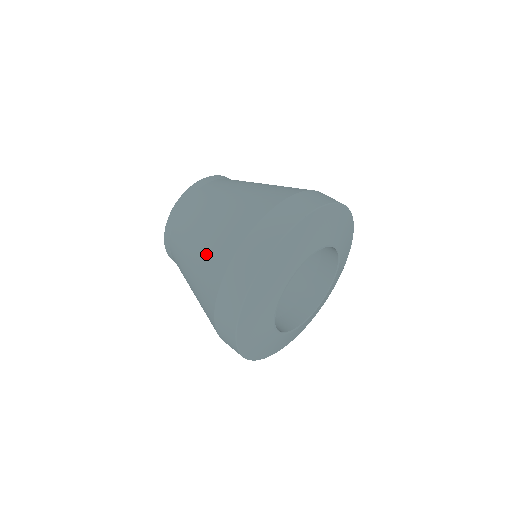
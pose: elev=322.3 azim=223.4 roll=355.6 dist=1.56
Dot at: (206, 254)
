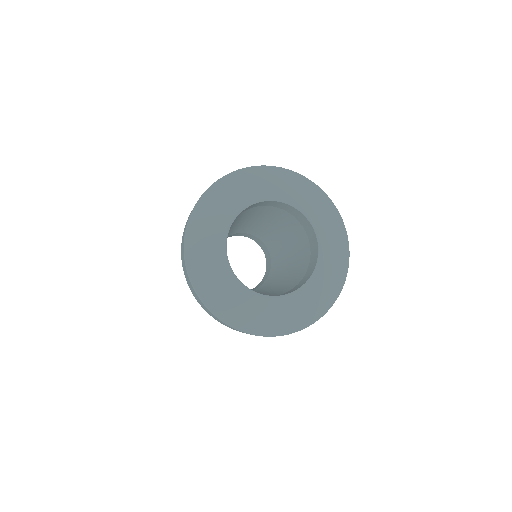
Dot at: occluded
